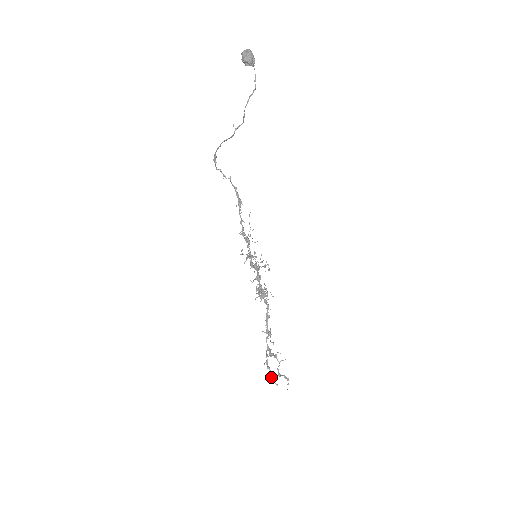
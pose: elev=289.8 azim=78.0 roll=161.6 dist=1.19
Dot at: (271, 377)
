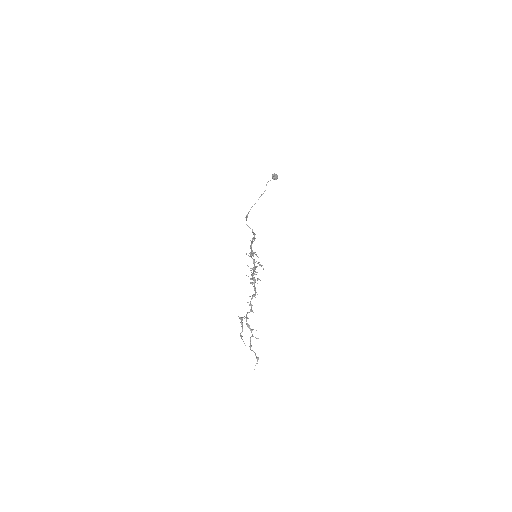
Dot at: occluded
